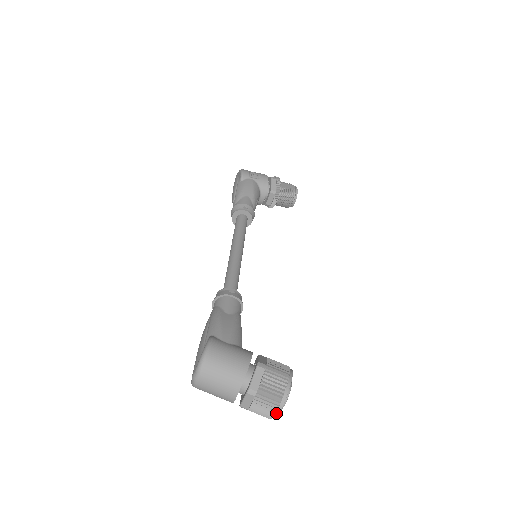
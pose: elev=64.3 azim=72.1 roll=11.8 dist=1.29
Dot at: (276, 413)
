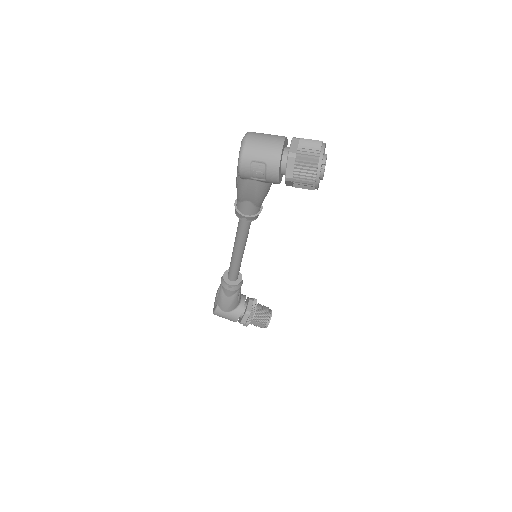
Dot at: (322, 148)
